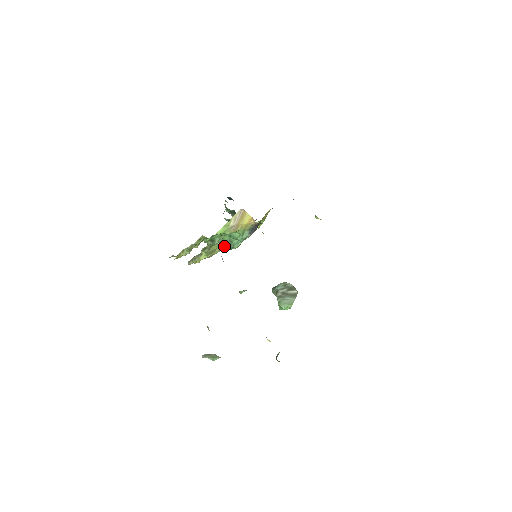
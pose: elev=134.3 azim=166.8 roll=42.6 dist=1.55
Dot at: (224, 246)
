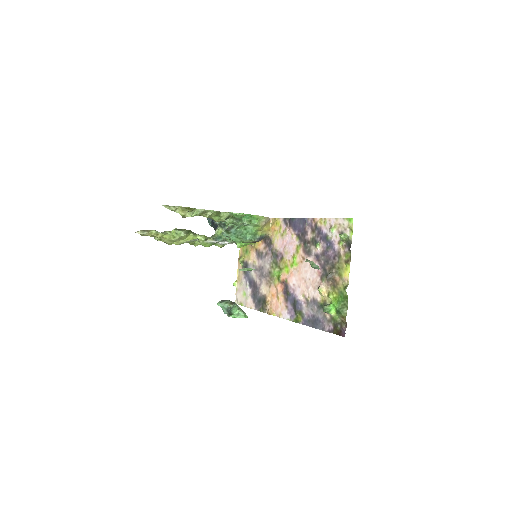
Dot at: (232, 233)
